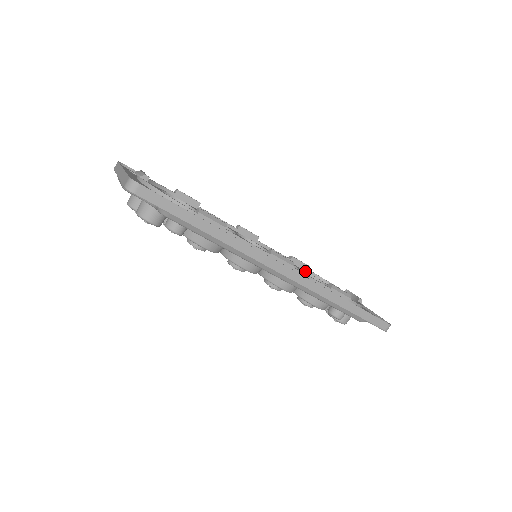
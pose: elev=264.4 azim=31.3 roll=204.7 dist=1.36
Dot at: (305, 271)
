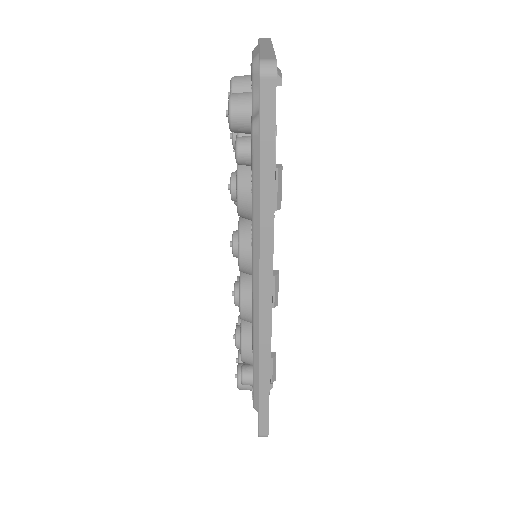
Dot at: occluded
